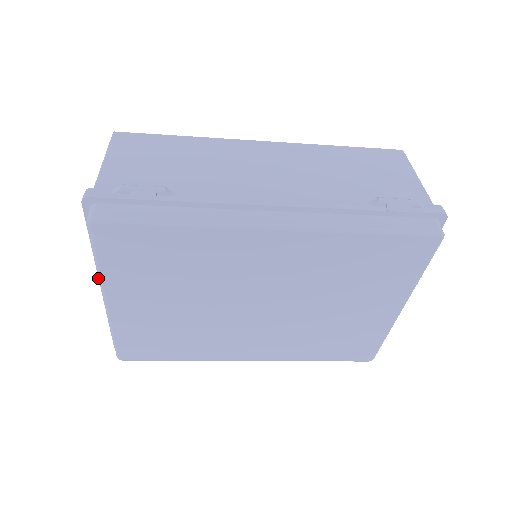
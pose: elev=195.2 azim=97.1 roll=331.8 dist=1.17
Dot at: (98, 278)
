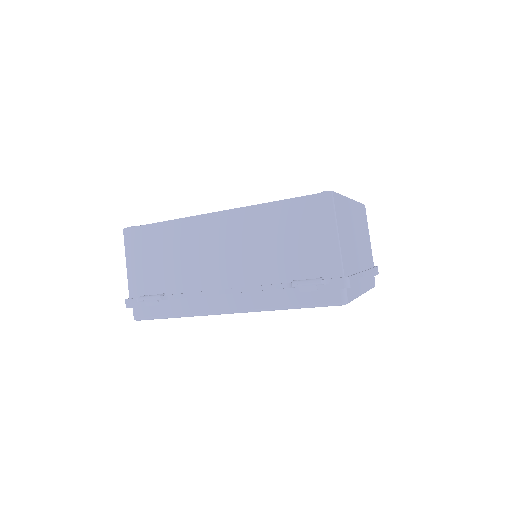
Dot at: occluded
